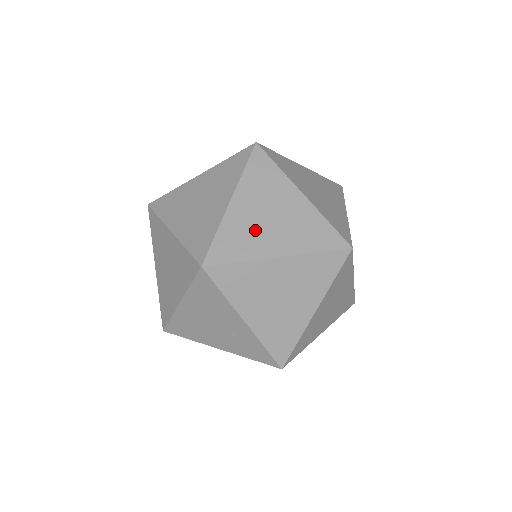
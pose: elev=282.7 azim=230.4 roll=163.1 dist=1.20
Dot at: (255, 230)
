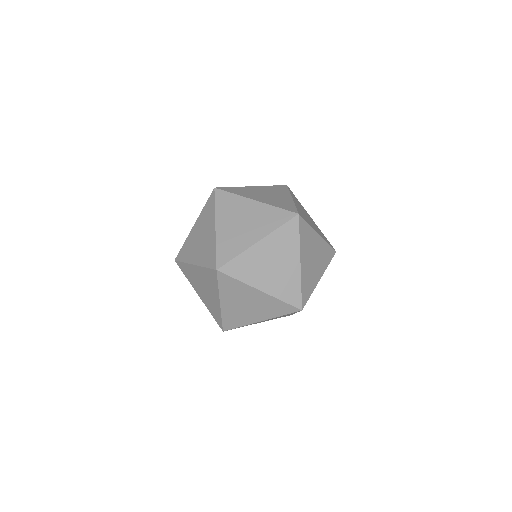
Dot at: (253, 193)
